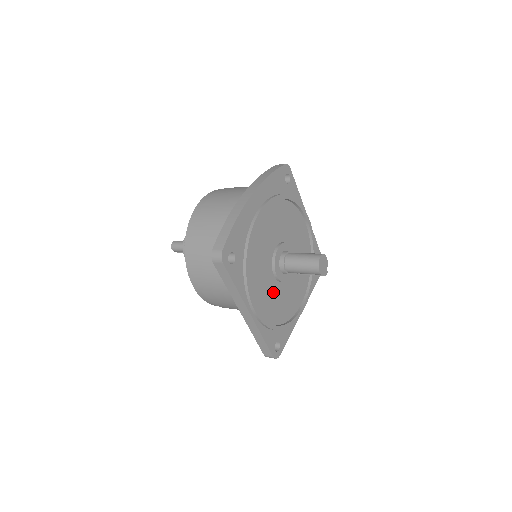
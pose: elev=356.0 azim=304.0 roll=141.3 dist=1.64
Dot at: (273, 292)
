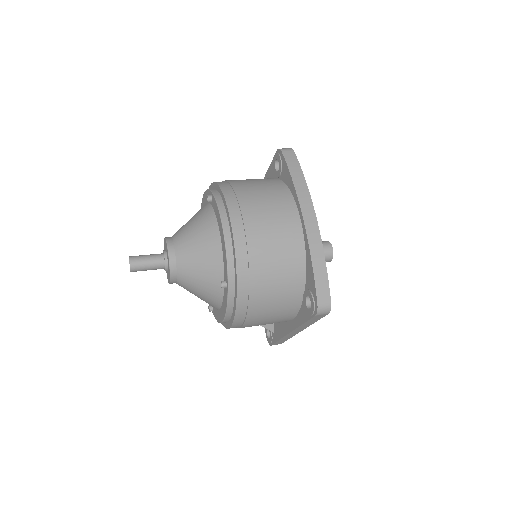
Dot at: occluded
